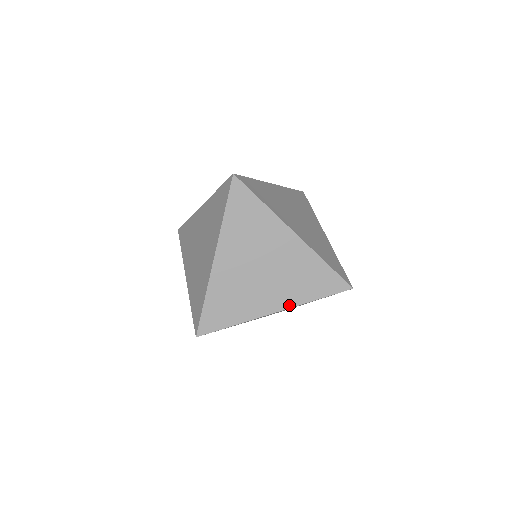
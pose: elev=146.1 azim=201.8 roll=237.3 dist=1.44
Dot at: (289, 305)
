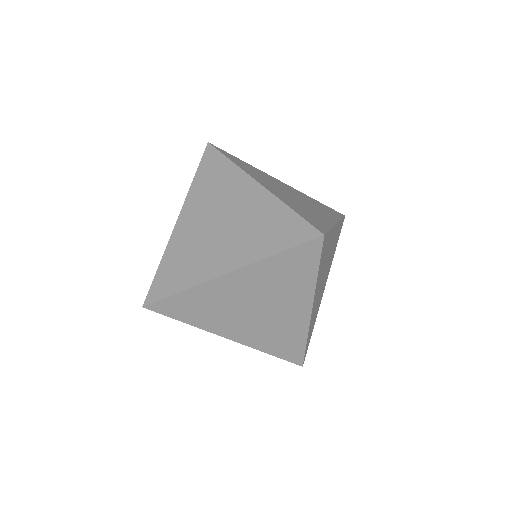
Dot at: (243, 263)
